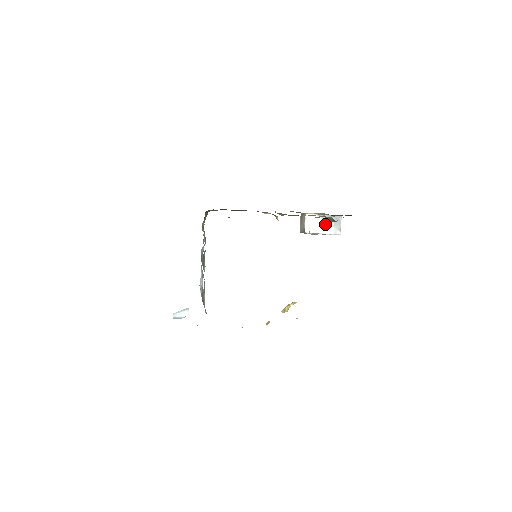
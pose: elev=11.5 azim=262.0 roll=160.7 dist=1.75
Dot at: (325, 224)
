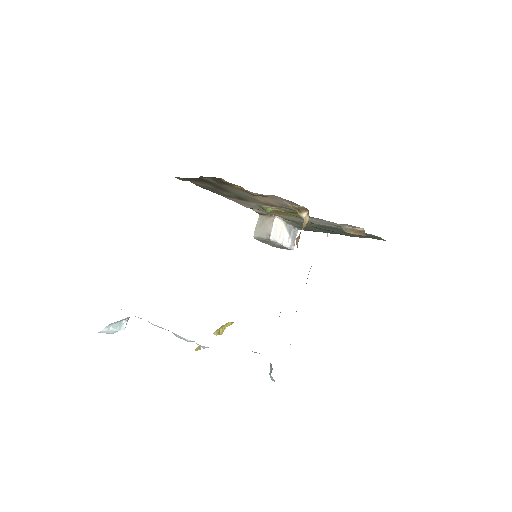
Dot at: (286, 234)
